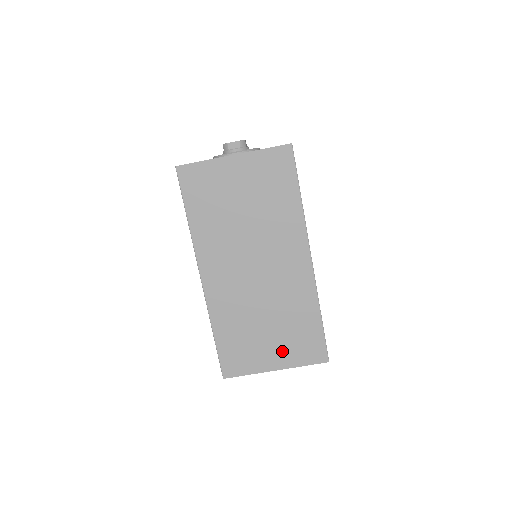
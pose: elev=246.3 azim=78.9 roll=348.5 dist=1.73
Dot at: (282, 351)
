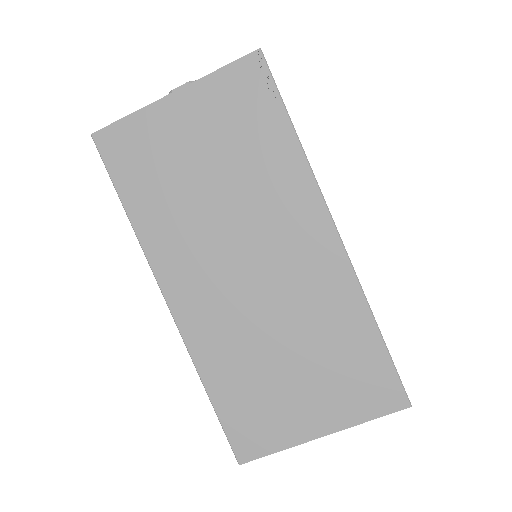
Dot at: (325, 401)
